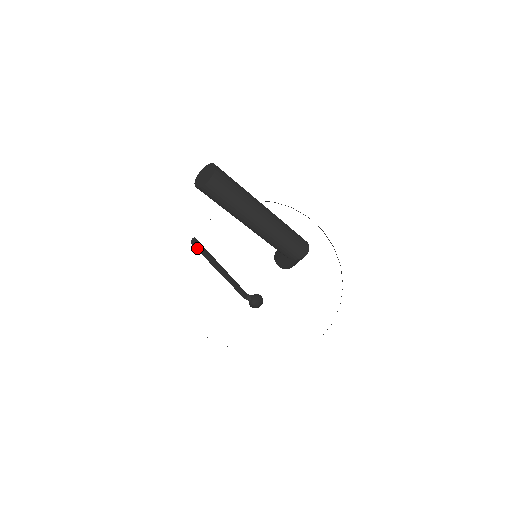
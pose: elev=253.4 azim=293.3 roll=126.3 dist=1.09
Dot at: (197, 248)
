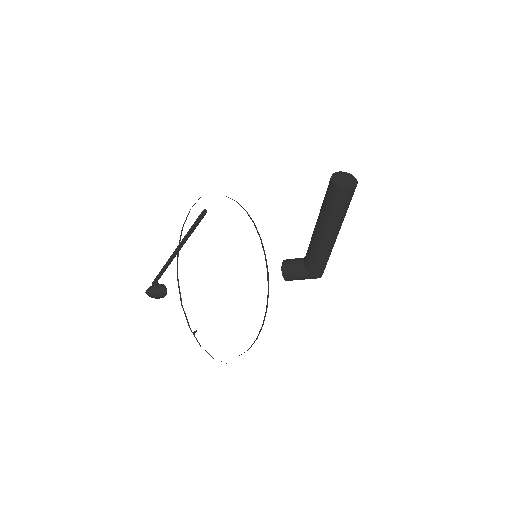
Dot at: (200, 220)
